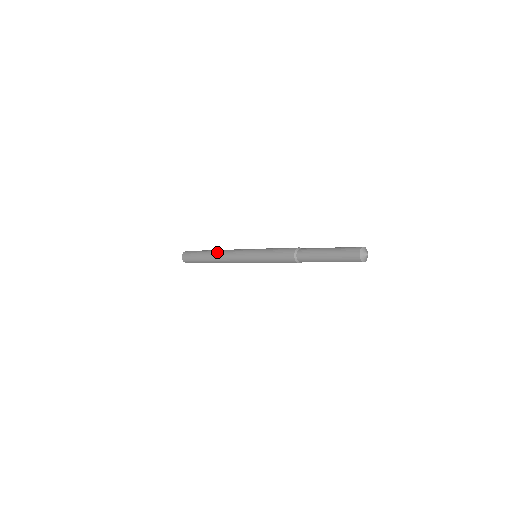
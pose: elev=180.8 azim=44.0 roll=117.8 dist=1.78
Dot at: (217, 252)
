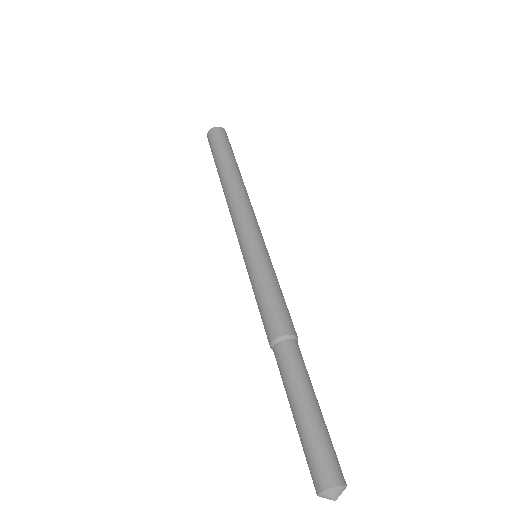
Dot at: (224, 194)
